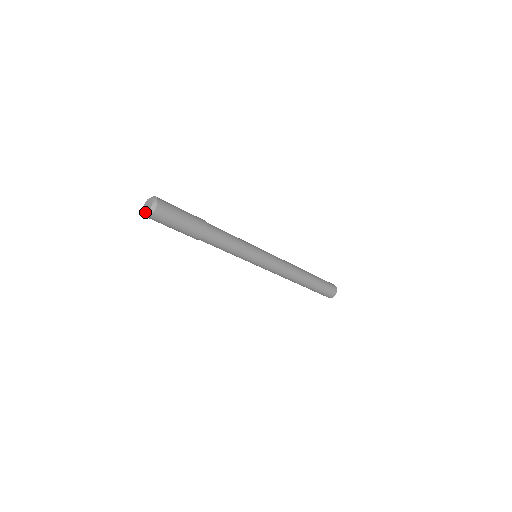
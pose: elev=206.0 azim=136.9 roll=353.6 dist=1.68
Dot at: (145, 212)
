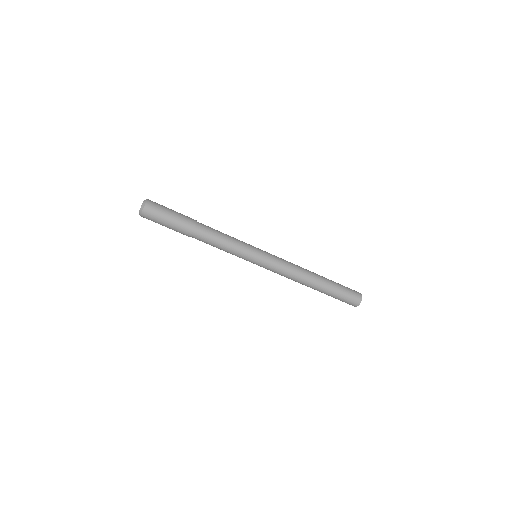
Dot at: (140, 208)
